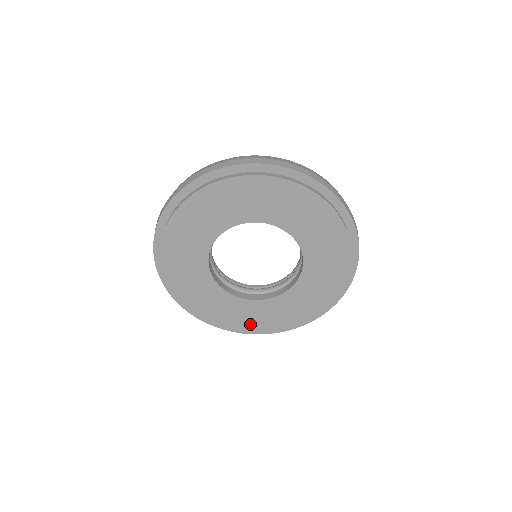
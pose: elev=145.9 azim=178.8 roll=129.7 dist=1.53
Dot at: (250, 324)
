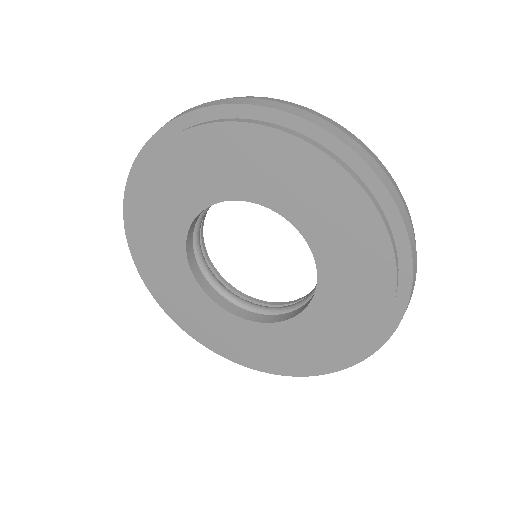
Dot at: (168, 297)
